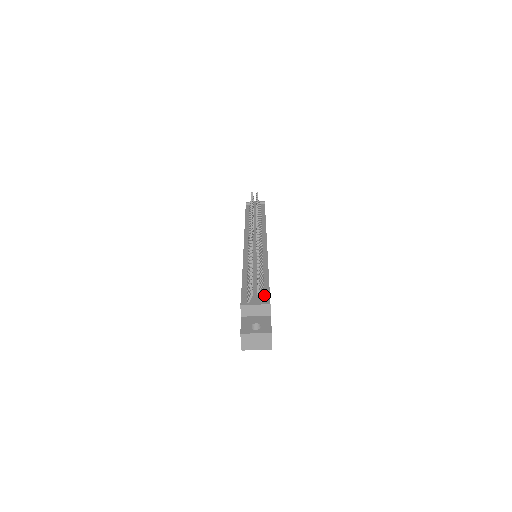
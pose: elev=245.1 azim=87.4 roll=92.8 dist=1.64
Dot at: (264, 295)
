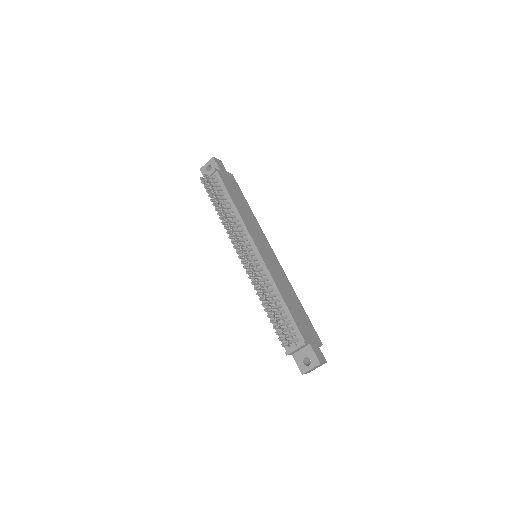
Dot at: (294, 330)
